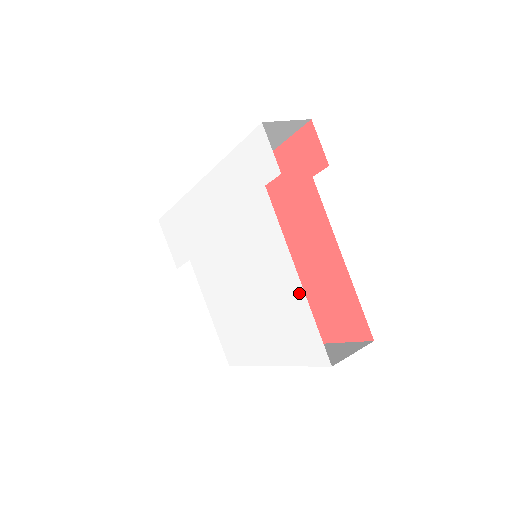
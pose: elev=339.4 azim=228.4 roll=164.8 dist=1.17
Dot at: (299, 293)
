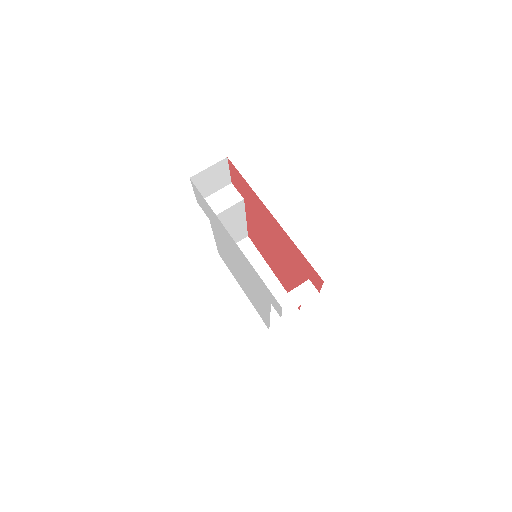
Dot at: (267, 317)
